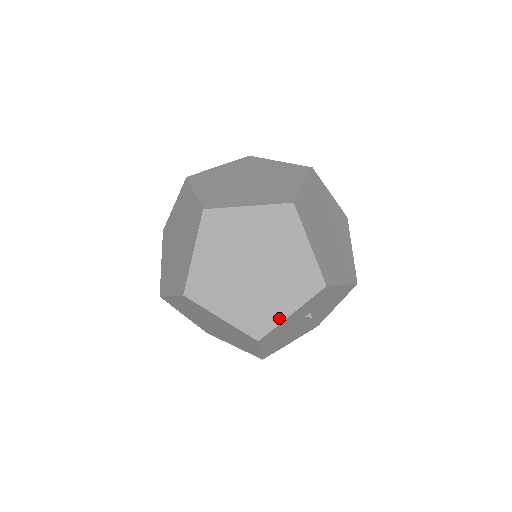
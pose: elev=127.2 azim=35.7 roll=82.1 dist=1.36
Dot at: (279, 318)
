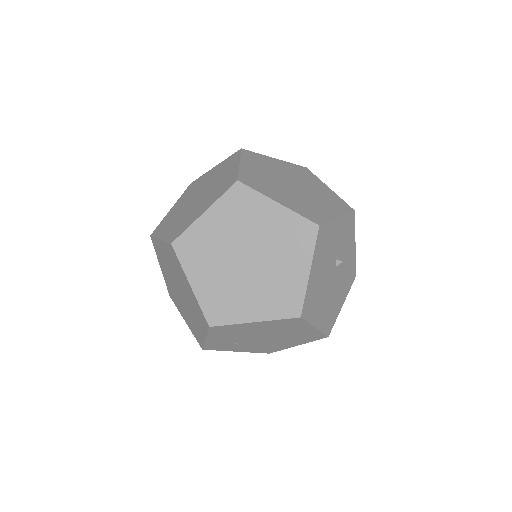
Dot at: (329, 217)
